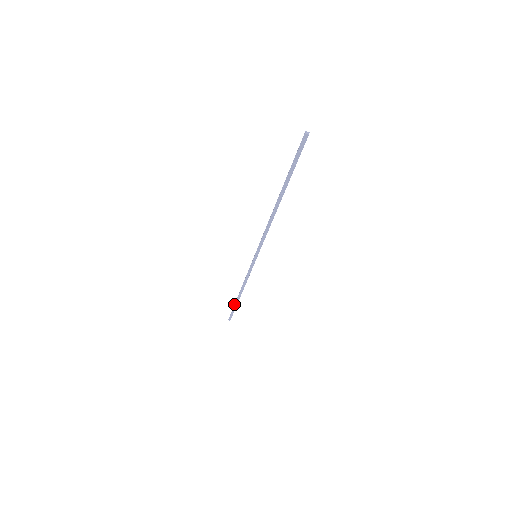
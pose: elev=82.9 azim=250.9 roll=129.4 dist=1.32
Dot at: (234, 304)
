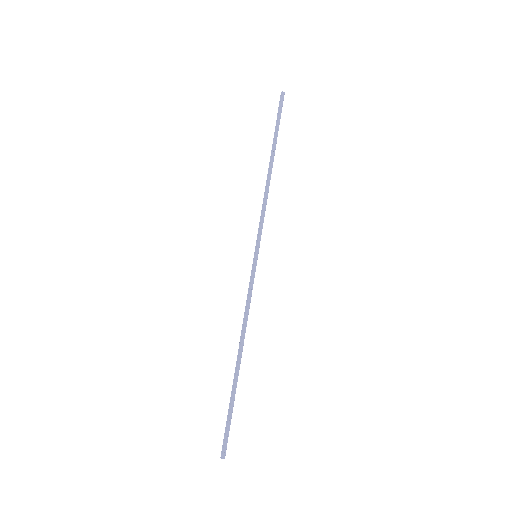
Dot at: (274, 134)
